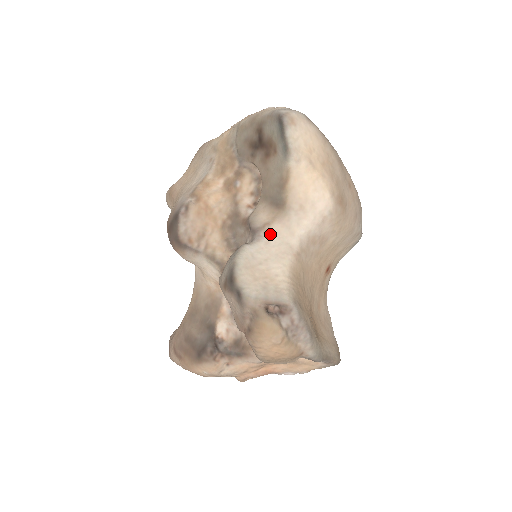
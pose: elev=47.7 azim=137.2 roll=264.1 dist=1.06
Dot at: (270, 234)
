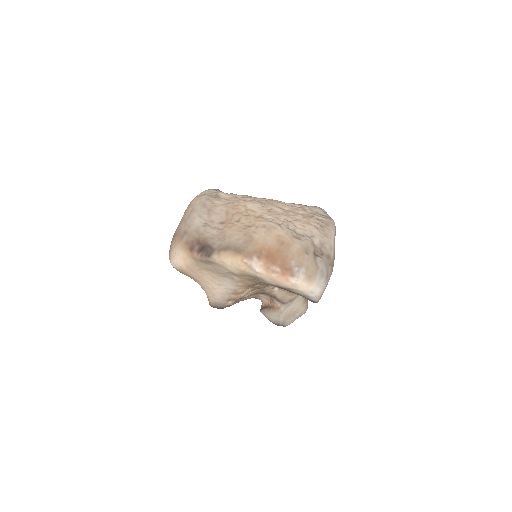
Dot at: (293, 300)
